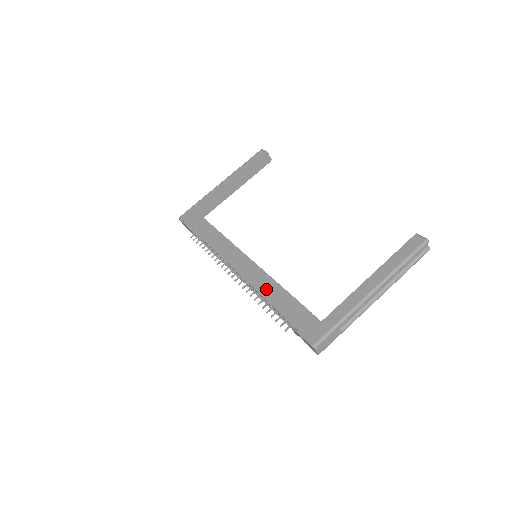
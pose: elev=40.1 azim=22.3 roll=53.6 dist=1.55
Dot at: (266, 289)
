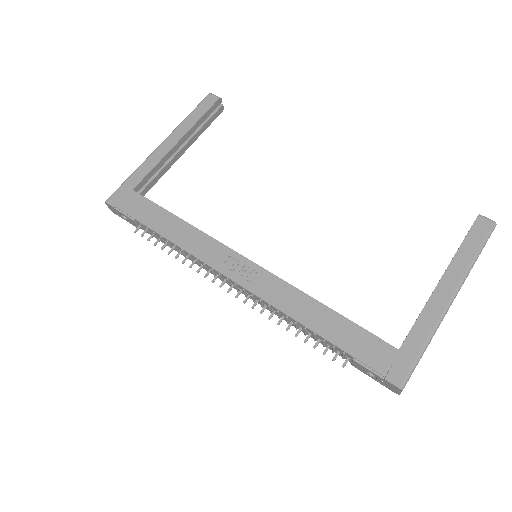
Dot at: (297, 308)
